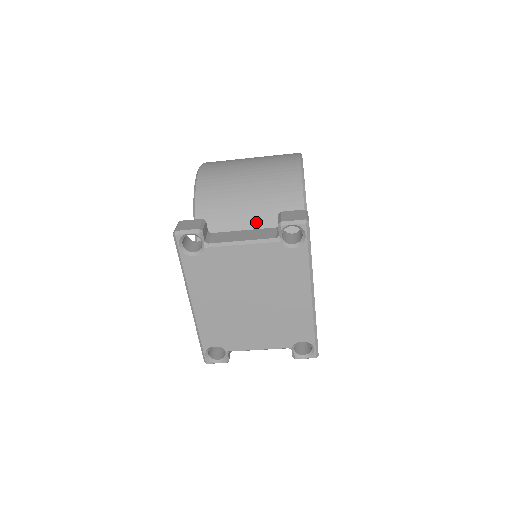
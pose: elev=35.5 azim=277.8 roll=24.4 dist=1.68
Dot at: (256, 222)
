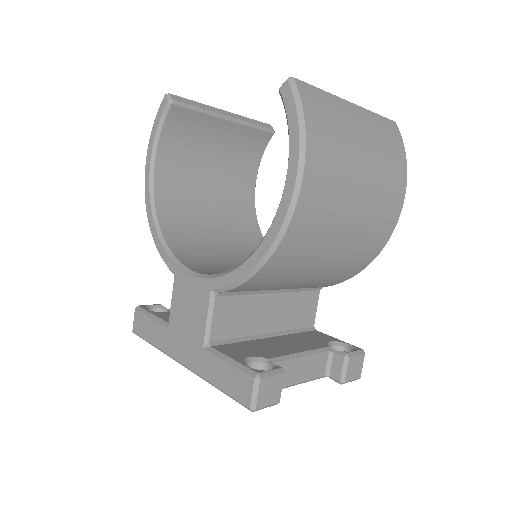
Dot at: (303, 284)
